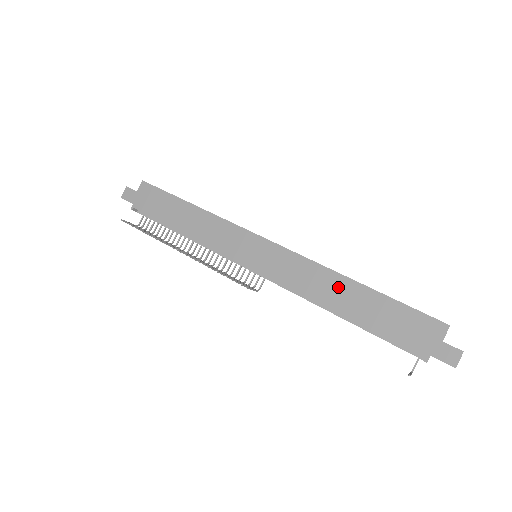
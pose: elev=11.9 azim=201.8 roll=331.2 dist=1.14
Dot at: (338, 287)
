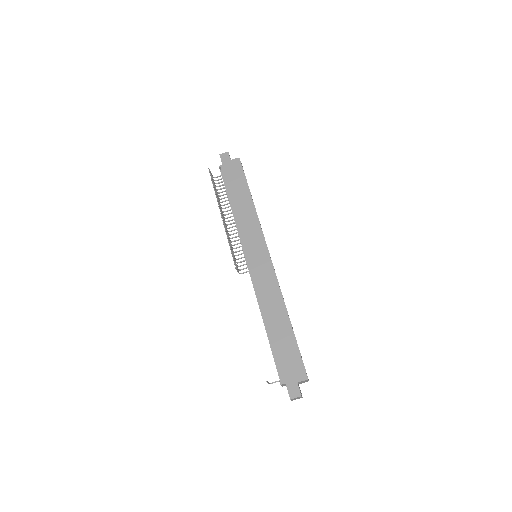
Dot at: (278, 311)
